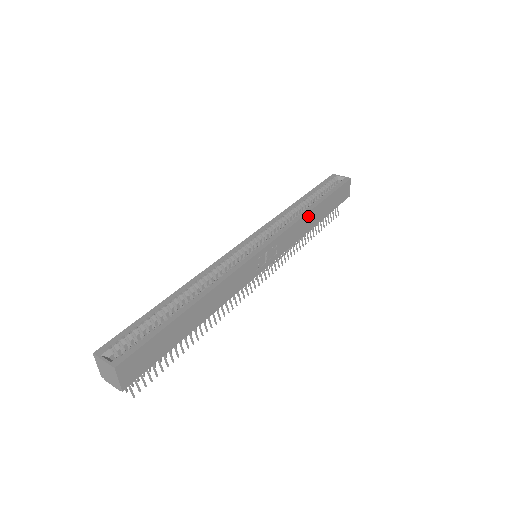
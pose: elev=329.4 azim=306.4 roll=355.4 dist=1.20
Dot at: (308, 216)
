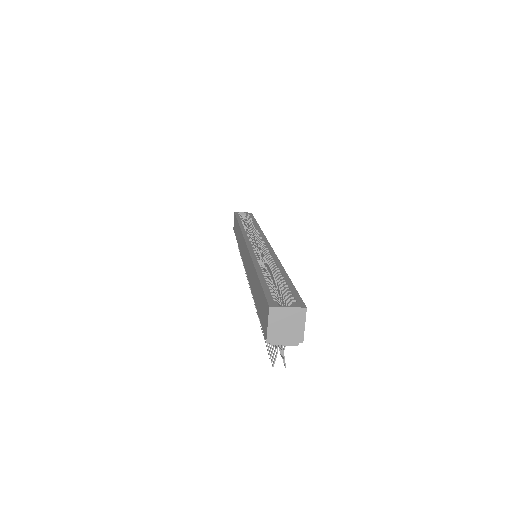
Dot at: occluded
